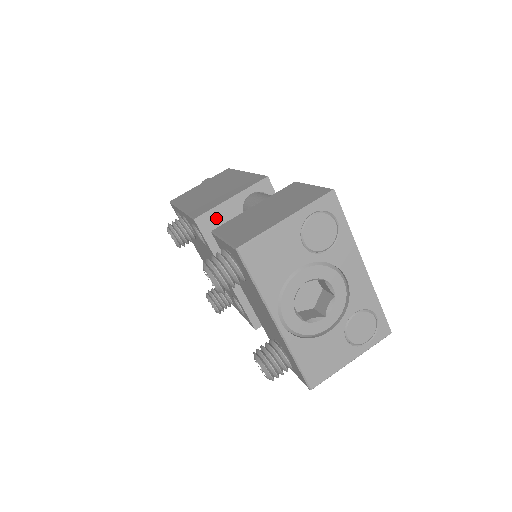
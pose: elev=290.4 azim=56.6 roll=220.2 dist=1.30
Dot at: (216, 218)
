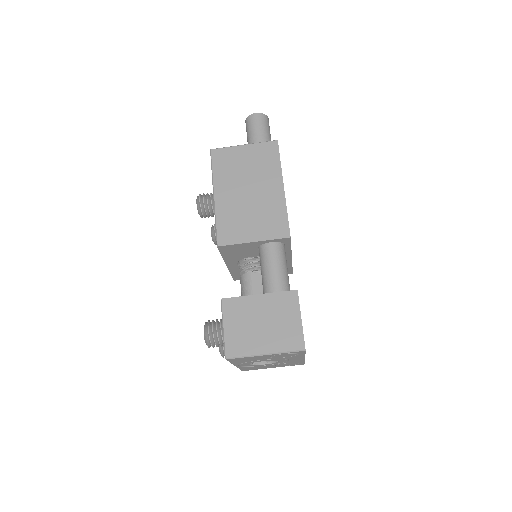
Dot at: (235, 247)
